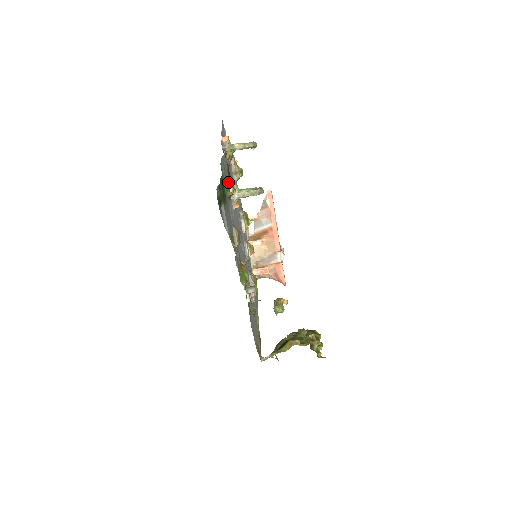
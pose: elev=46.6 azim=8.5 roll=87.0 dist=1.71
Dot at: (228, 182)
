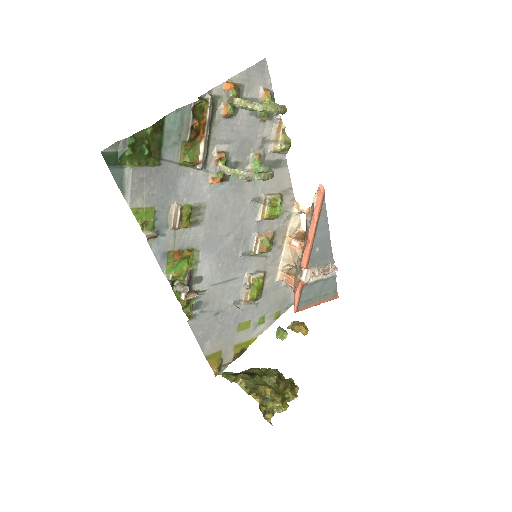
Dot at: (200, 145)
